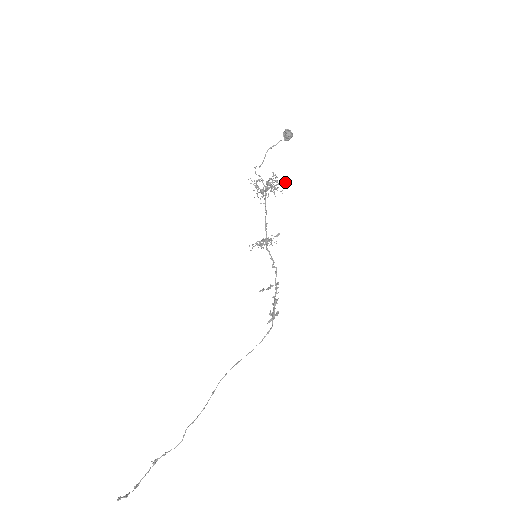
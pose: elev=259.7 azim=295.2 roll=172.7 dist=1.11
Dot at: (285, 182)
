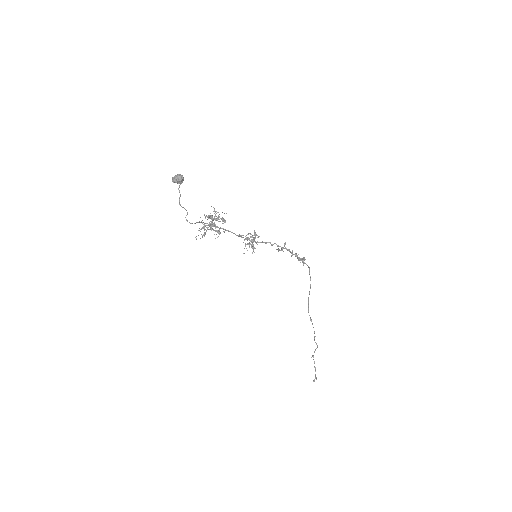
Dot at: (224, 220)
